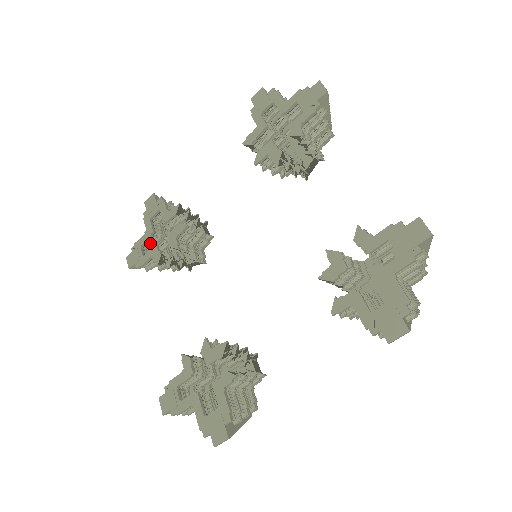
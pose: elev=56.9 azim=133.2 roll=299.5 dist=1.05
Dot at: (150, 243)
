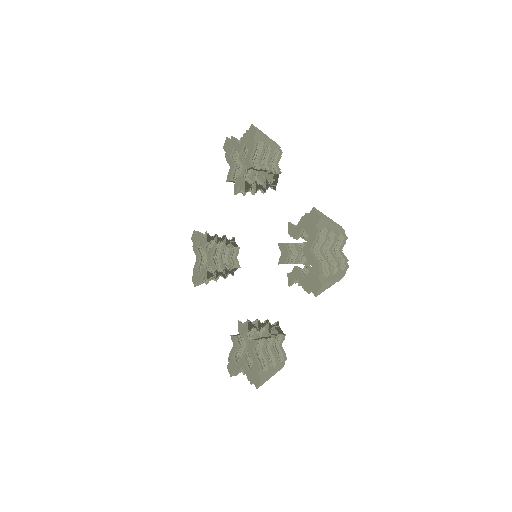
Dot at: (202, 265)
